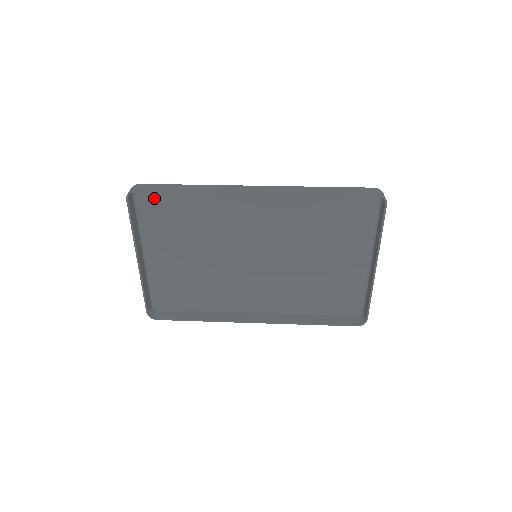
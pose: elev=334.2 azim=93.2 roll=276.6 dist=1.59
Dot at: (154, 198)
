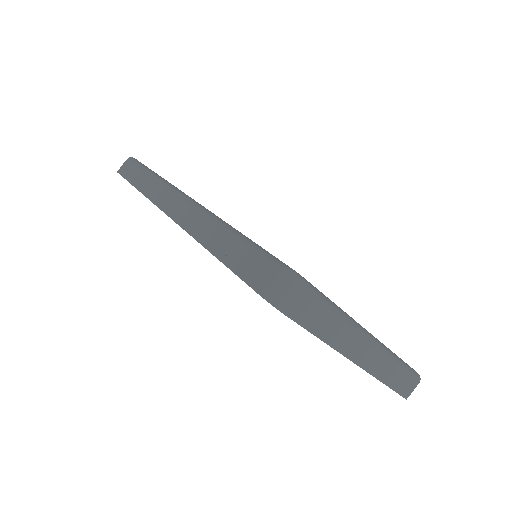
Dot at: occluded
